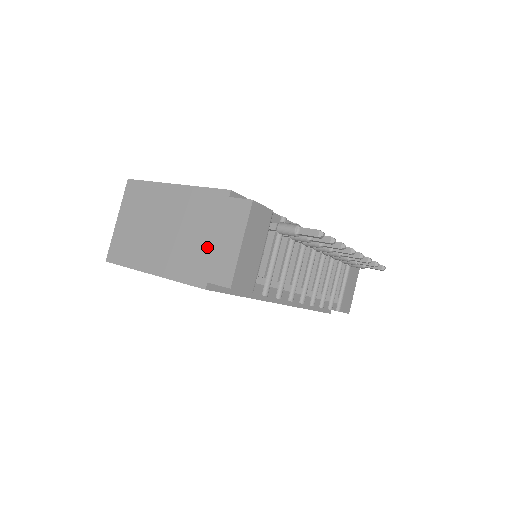
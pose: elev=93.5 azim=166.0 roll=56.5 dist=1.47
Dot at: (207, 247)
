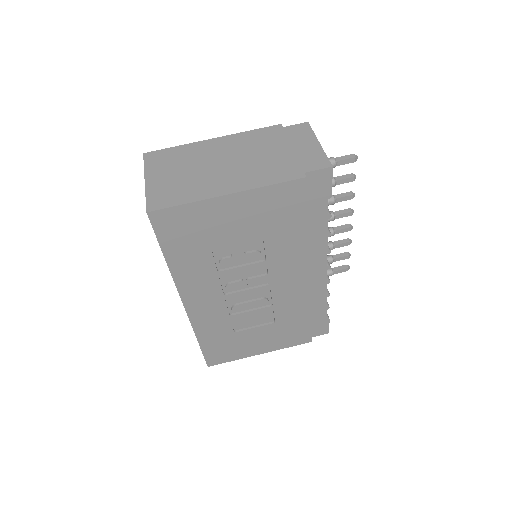
Dot at: (285, 156)
